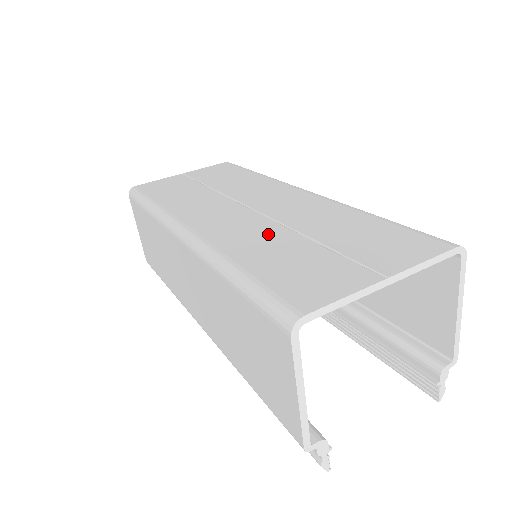
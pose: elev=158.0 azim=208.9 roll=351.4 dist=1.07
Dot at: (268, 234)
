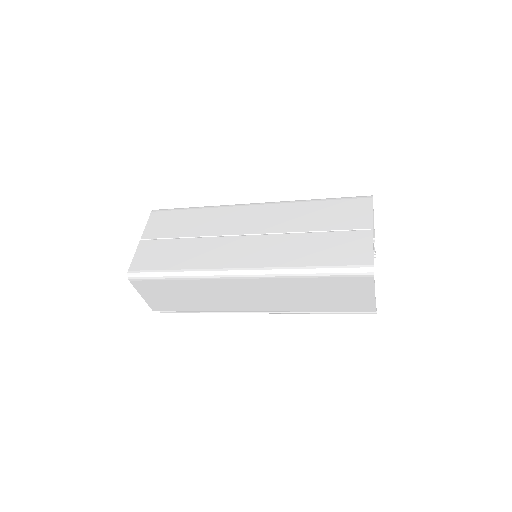
Dot at: (292, 243)
